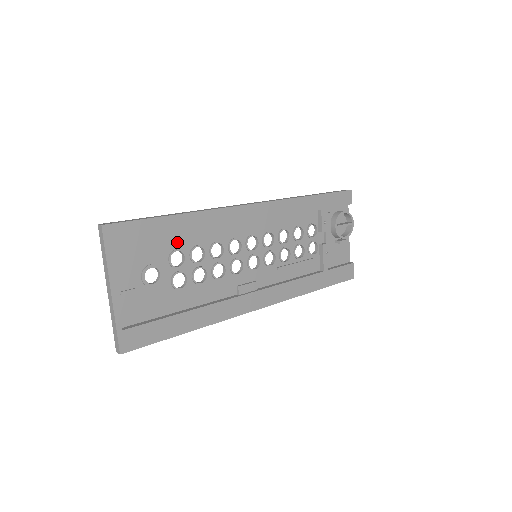
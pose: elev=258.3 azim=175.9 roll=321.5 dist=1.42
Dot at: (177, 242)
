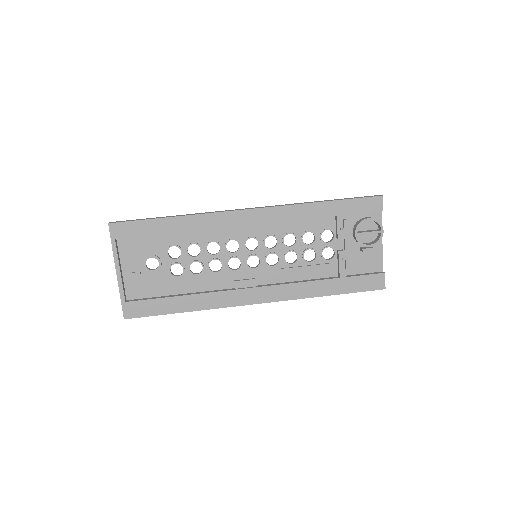
Dot at: (175, 239)
